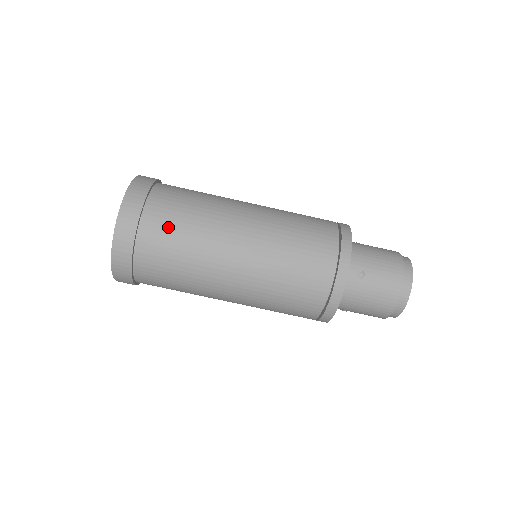
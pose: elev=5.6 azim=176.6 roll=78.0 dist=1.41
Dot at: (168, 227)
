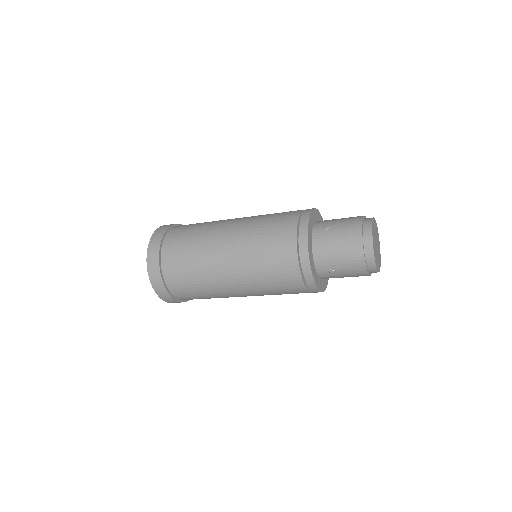
Dot at: (186, 289)
